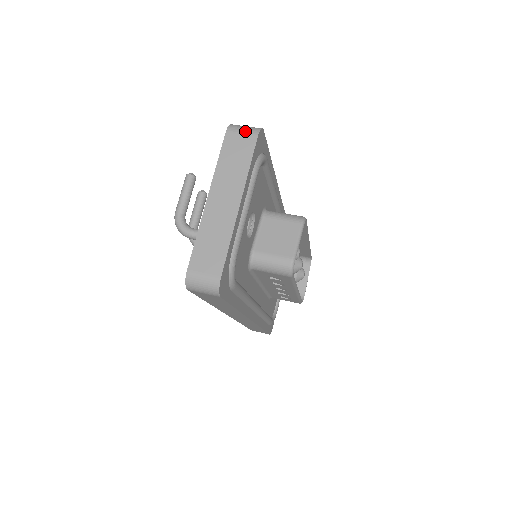
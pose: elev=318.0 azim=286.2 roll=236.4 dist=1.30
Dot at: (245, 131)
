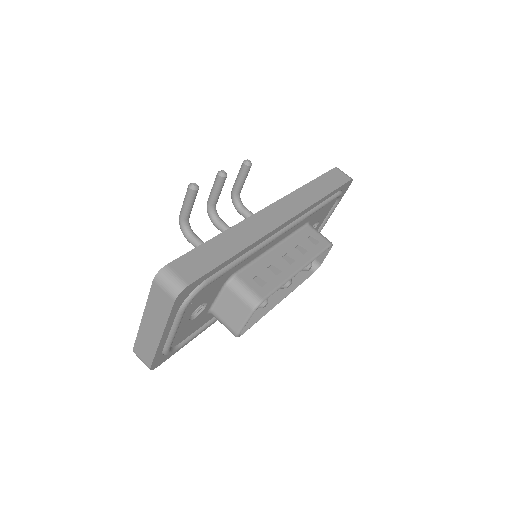
Dot at: (166, 290)
